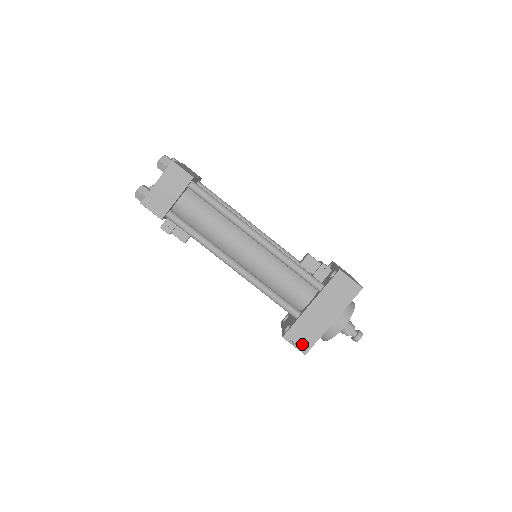
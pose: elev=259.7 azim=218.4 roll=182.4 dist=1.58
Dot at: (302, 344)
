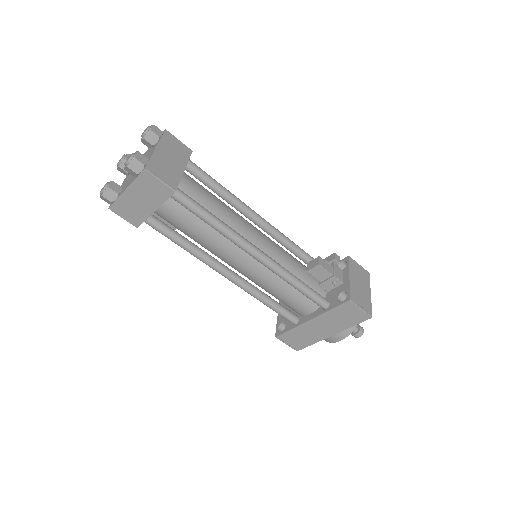
Dot at: (295, 344)
